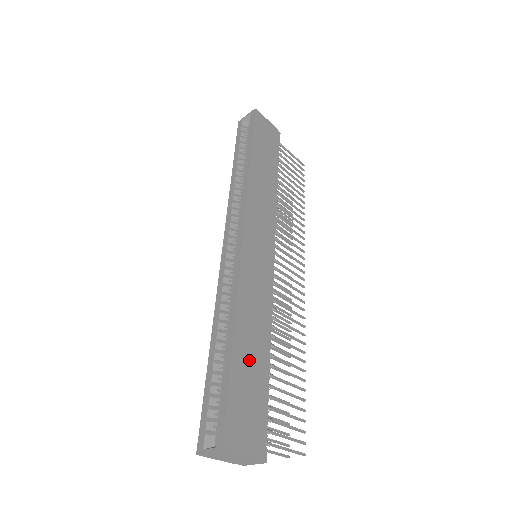
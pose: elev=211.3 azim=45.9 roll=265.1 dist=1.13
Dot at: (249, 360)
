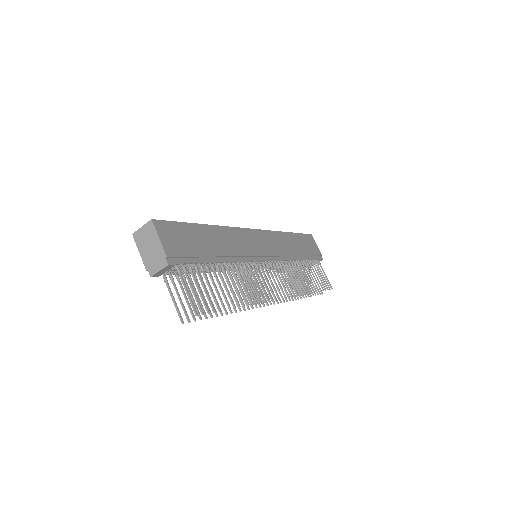
Dot at: (206, 240)
